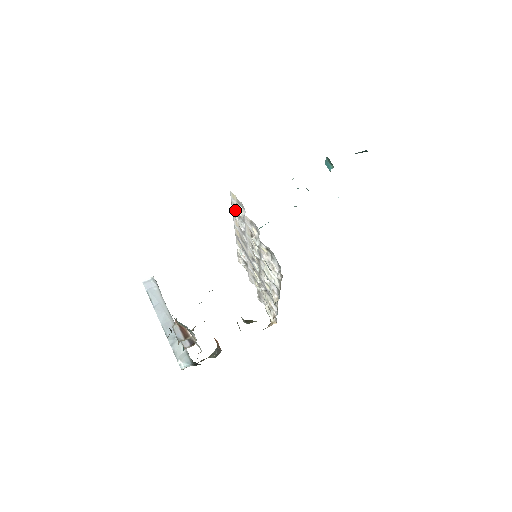
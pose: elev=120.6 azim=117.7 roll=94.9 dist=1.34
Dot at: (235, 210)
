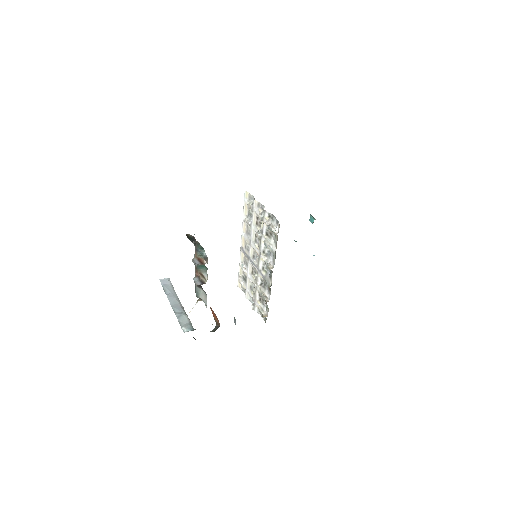
Dot at: (245, 212)
